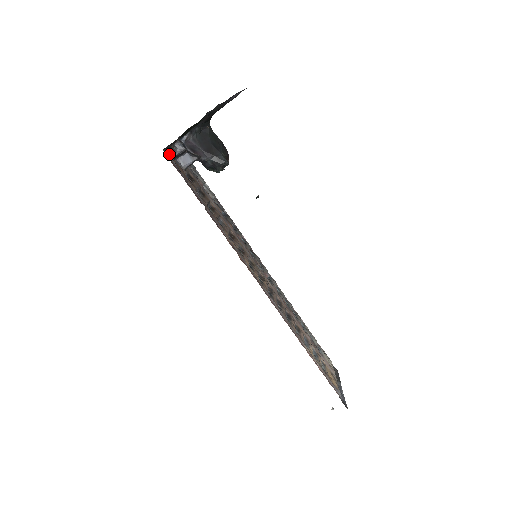
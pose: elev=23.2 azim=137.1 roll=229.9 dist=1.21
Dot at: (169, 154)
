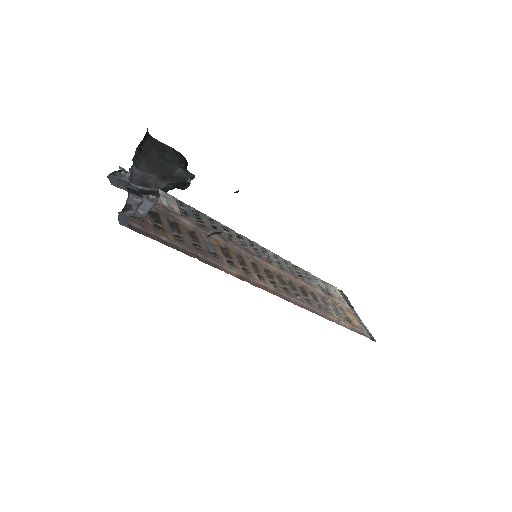
Dot at: (124, 216)
